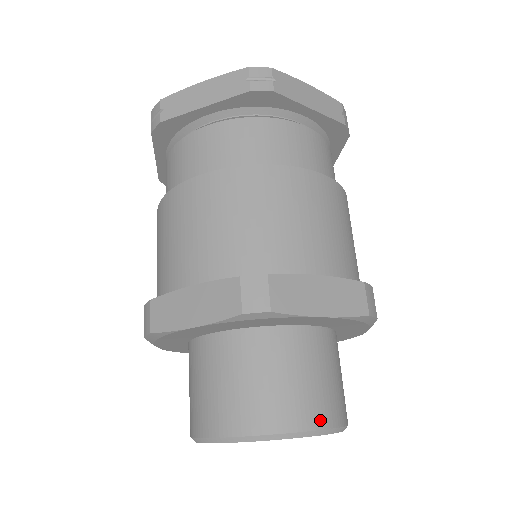
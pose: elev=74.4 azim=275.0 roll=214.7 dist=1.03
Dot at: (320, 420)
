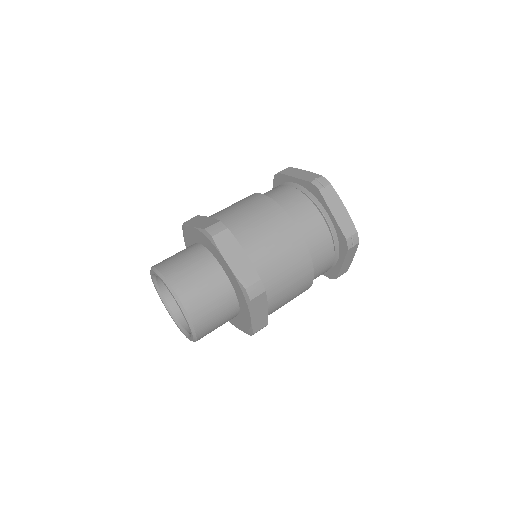
Dot at: (184, 298)
